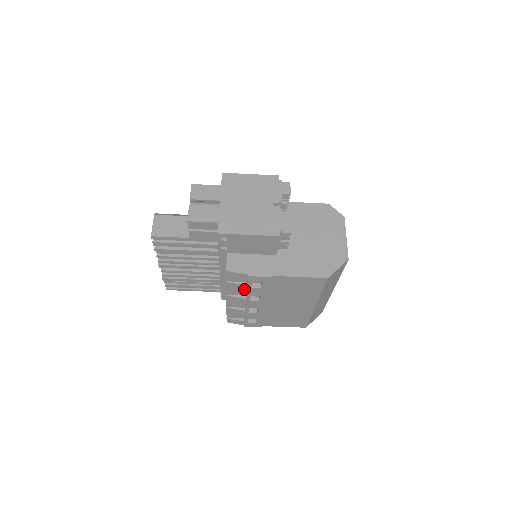
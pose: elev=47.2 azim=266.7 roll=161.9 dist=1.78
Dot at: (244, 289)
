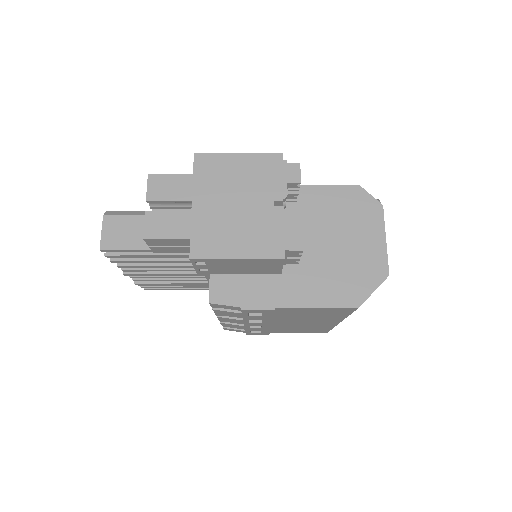
Dot at: (239, 315)
